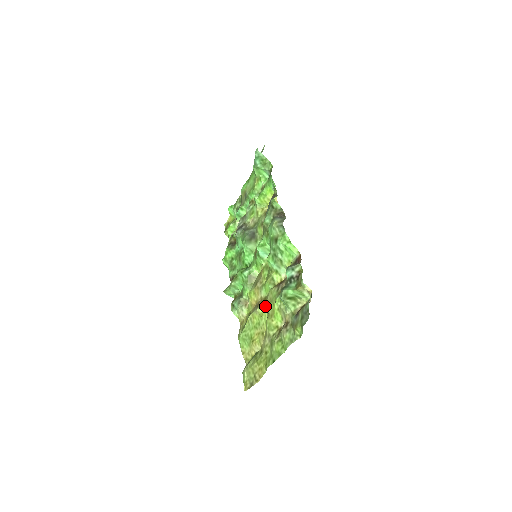
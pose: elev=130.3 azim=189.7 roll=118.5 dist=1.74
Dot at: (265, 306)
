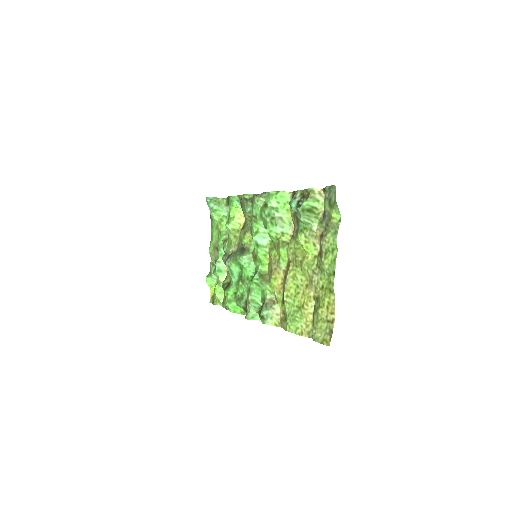
Dot at: (292, 266)
